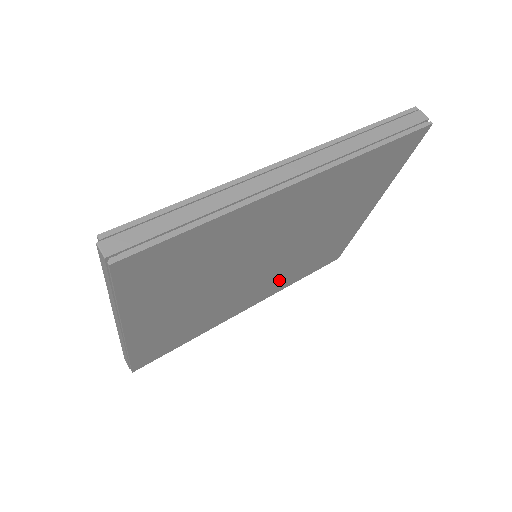
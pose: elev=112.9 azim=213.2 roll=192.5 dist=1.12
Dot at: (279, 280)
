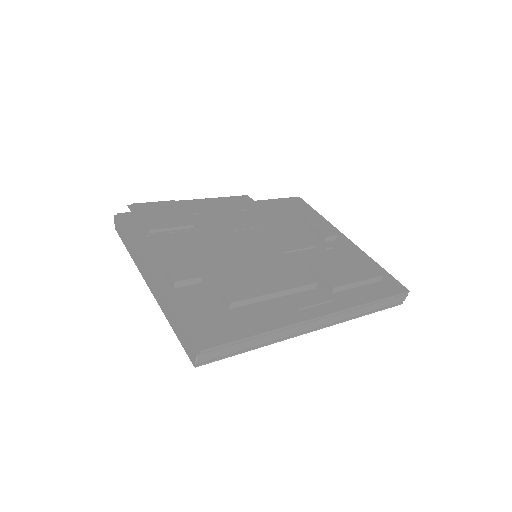
Dot at: occluded
